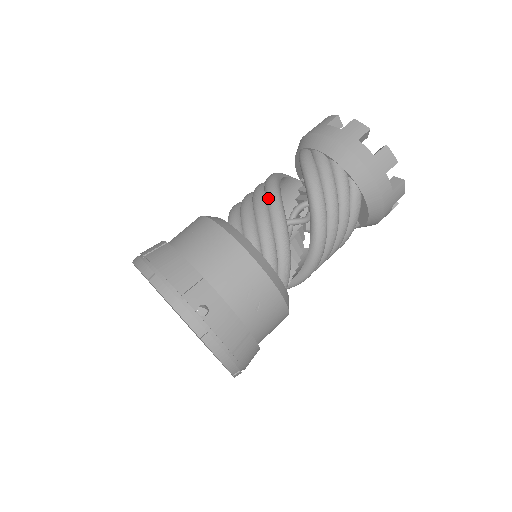
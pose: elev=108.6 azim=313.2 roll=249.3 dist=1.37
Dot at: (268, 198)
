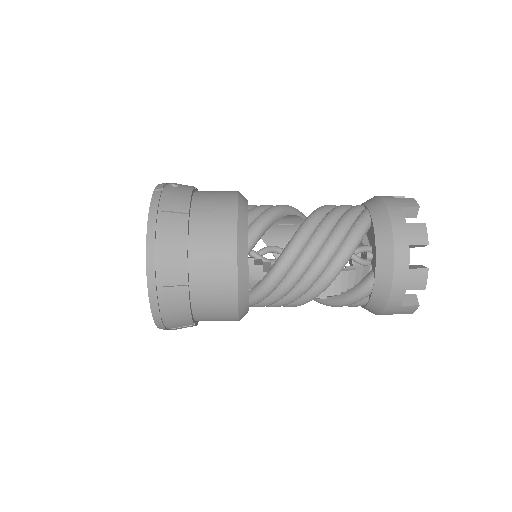
Dot at: occluded
